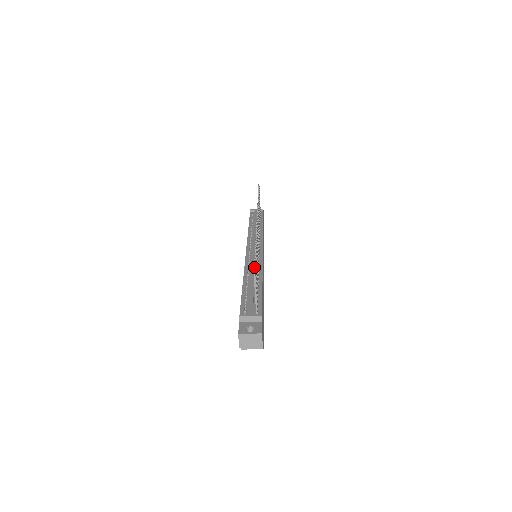
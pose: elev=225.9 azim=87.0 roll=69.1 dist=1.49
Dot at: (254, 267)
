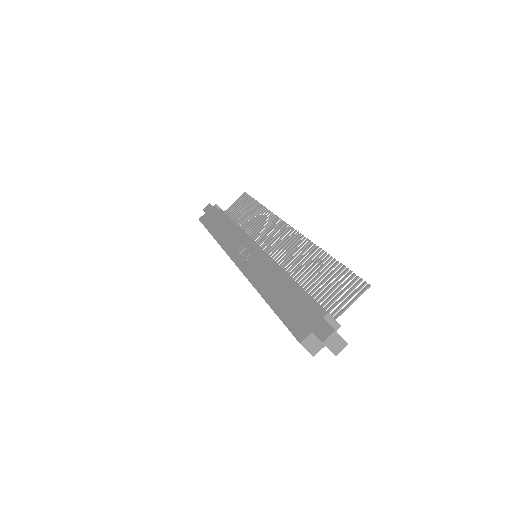
Dot at: (362, 280)
